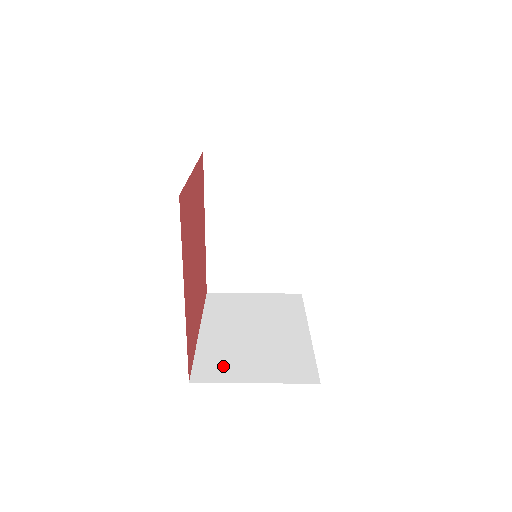
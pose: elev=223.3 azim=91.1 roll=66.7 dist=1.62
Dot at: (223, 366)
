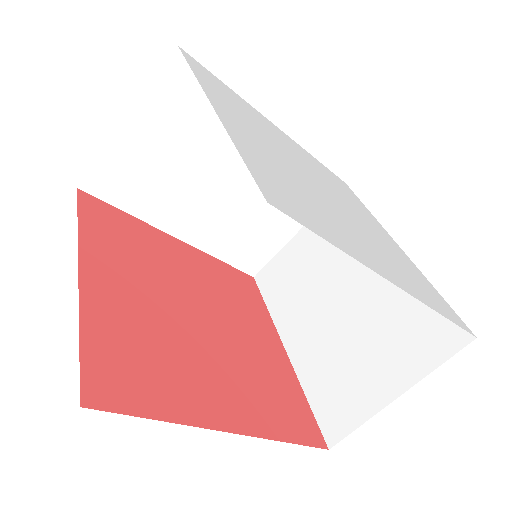
Dot at: (345, 393)
